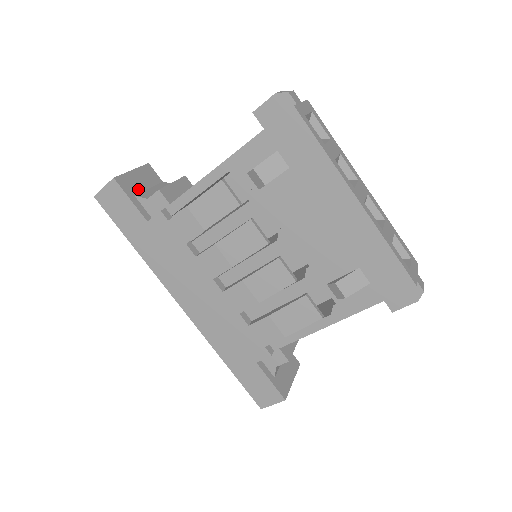
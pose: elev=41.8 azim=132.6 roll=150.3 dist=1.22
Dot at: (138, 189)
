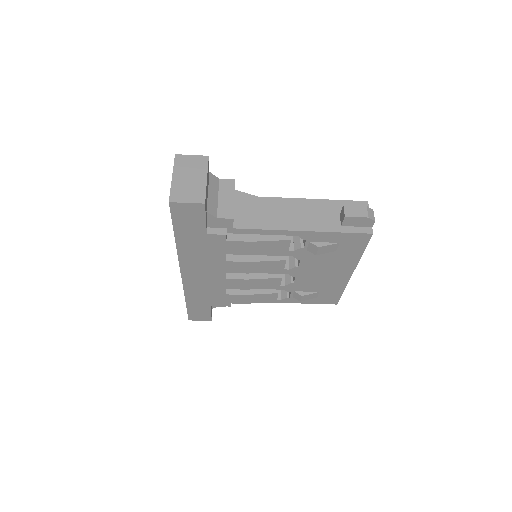
Dot at: (207, 200)
